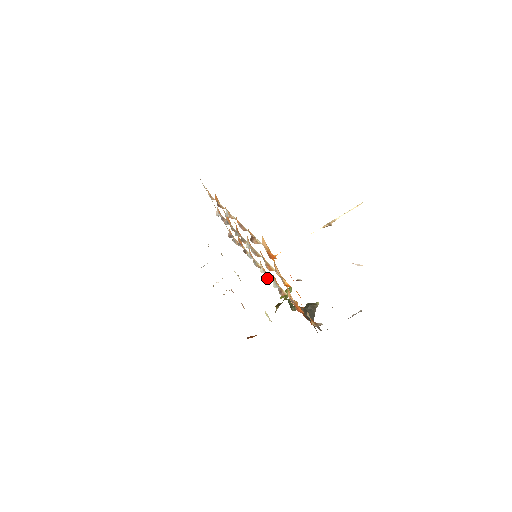
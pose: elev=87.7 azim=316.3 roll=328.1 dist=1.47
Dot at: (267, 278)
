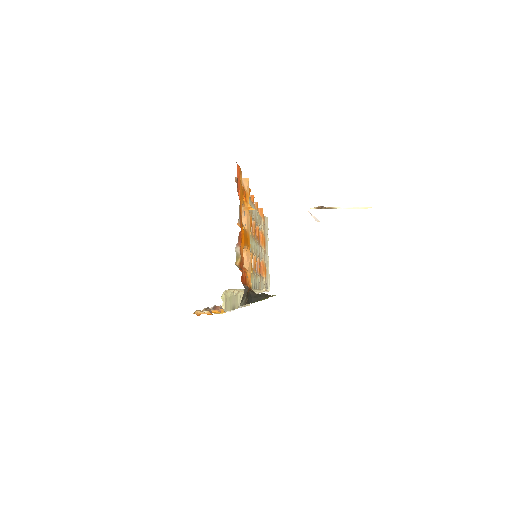
Dot at: occluded
